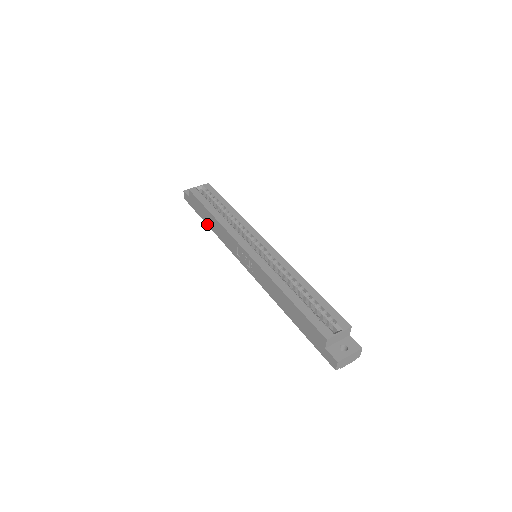
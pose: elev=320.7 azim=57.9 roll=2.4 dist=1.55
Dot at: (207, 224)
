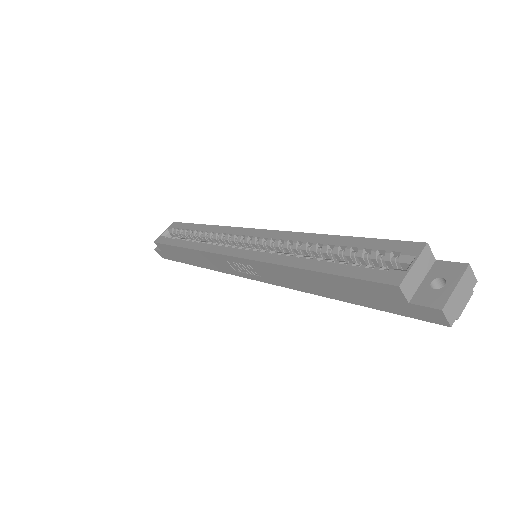
Dot at: occluded
